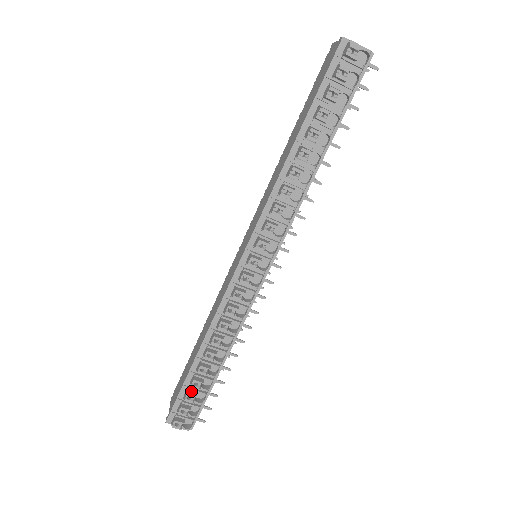
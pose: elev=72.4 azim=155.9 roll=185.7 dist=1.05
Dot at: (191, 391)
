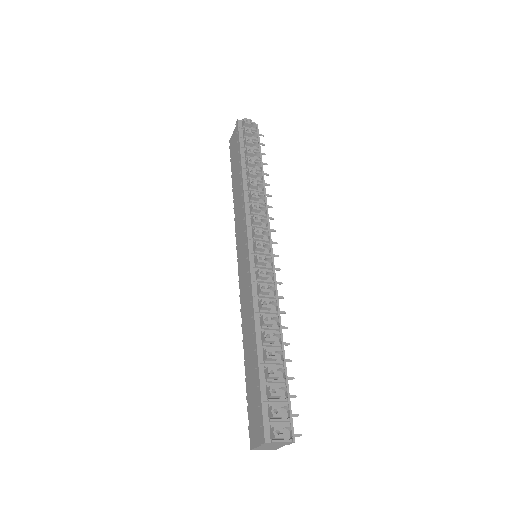
Dot at: (271, 387)
